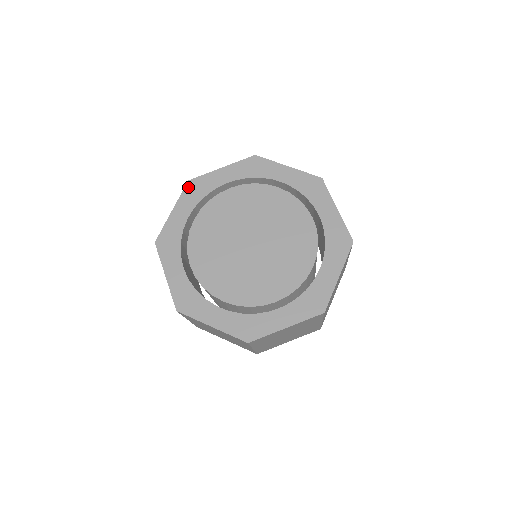
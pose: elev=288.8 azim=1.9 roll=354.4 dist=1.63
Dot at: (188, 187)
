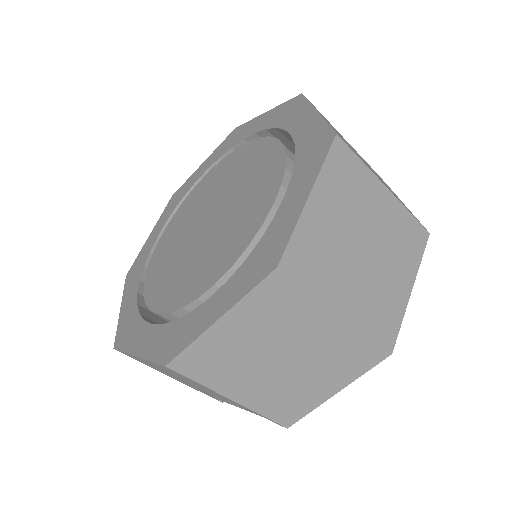
Dot at: (127, 279)
